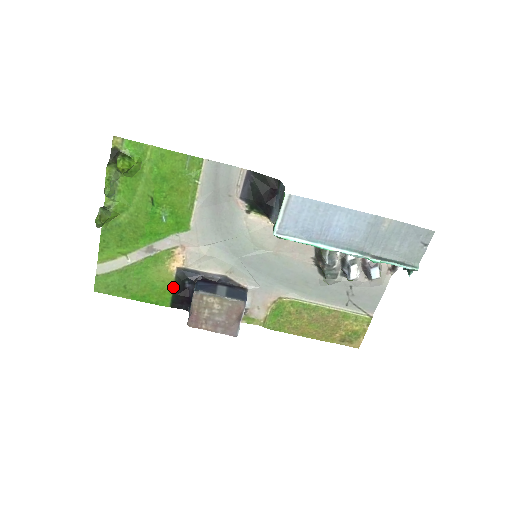
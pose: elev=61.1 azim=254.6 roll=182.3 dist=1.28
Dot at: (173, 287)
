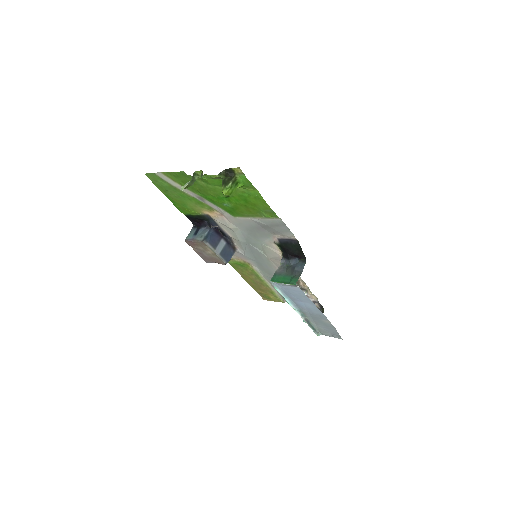
Dot at: (196, 214)
